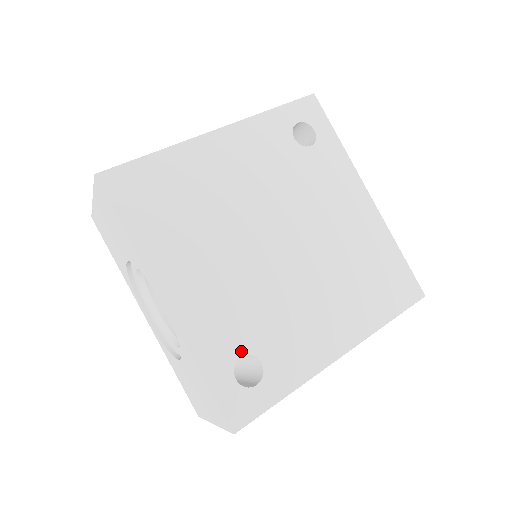
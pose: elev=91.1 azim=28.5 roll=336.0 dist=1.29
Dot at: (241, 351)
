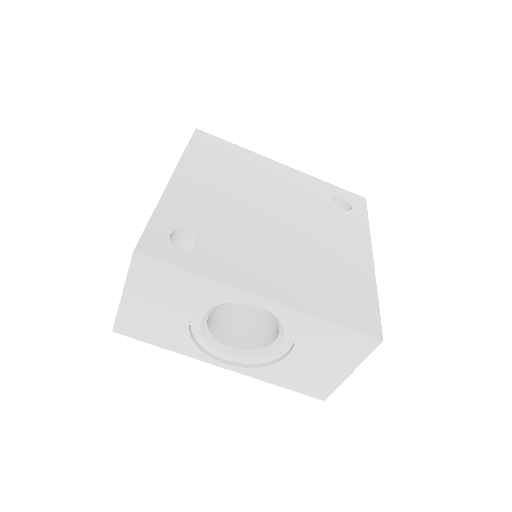
Dot at: (191, 229)
